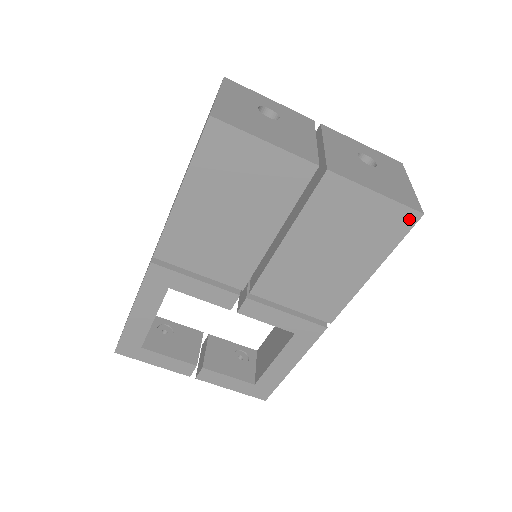
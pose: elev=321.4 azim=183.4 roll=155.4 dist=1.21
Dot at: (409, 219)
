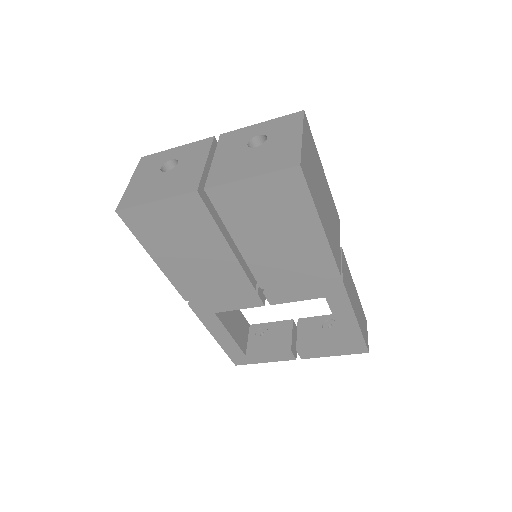
Dot at: (295, 176)
